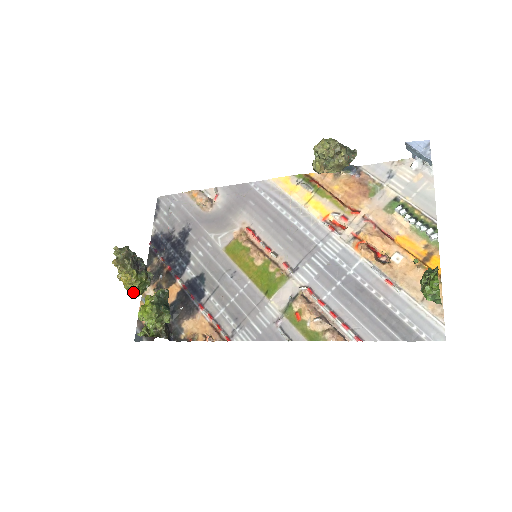
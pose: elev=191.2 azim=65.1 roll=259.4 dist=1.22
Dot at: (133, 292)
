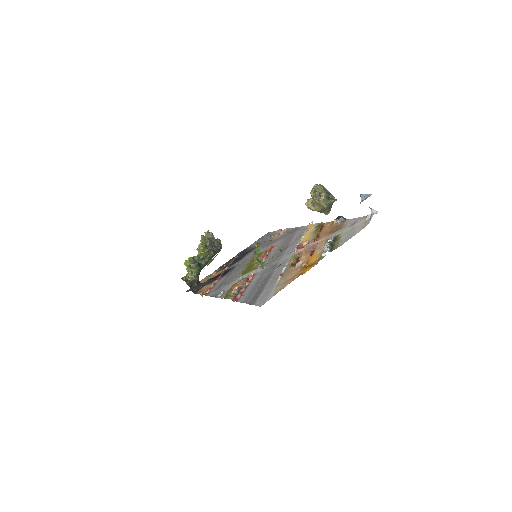
Dot at: occluded
